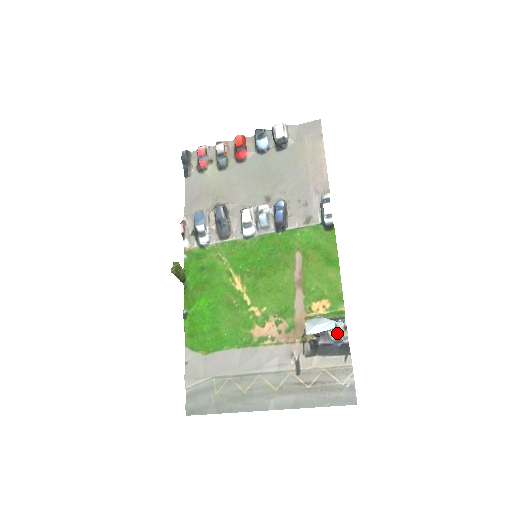
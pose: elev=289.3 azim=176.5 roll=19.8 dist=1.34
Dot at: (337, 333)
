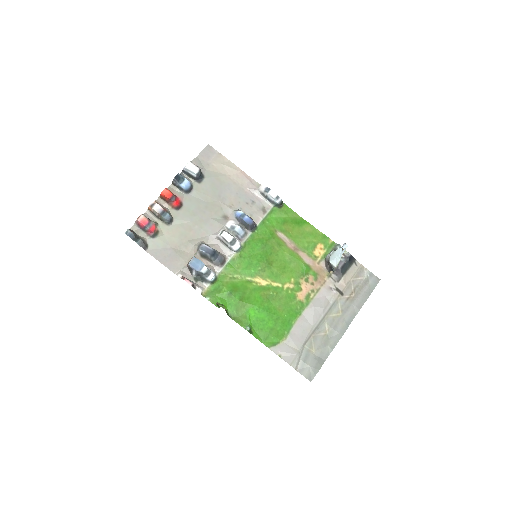
Dot at: (342, 255)
